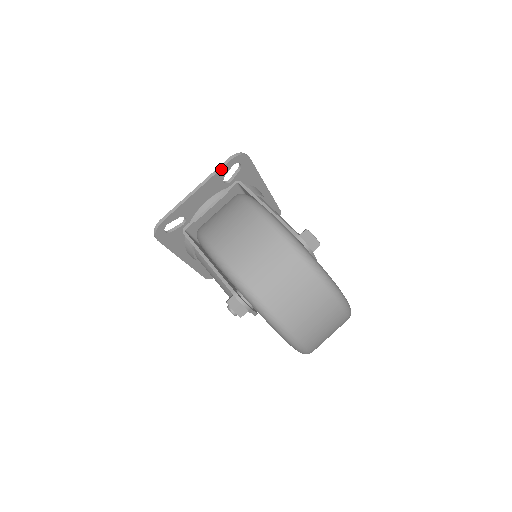
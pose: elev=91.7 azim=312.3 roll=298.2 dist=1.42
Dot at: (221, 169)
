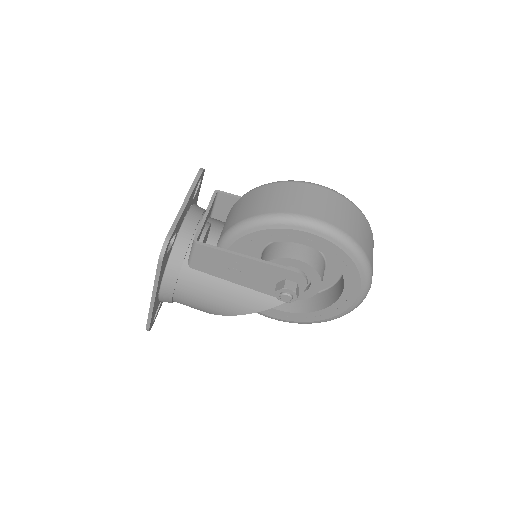
Dot at: (197, 181)
